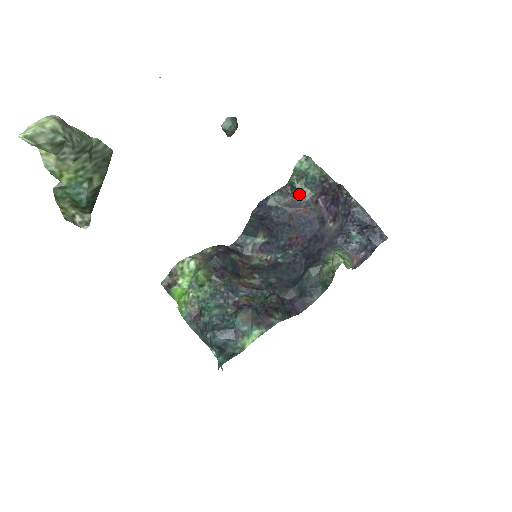
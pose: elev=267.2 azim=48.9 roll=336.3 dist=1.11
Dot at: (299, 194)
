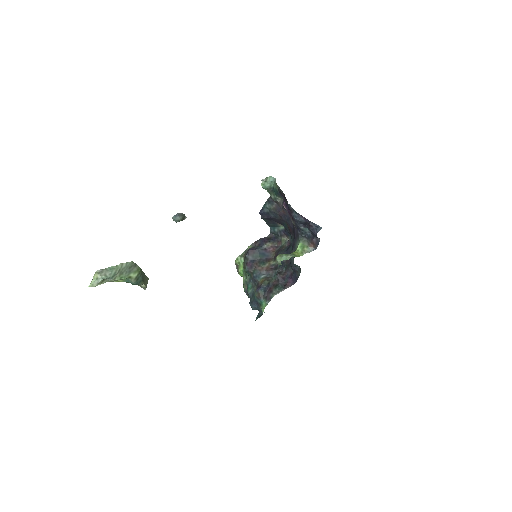
Dot at: (277, 201)
